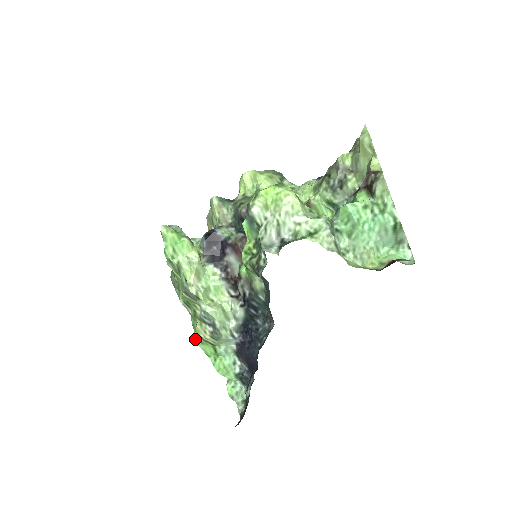
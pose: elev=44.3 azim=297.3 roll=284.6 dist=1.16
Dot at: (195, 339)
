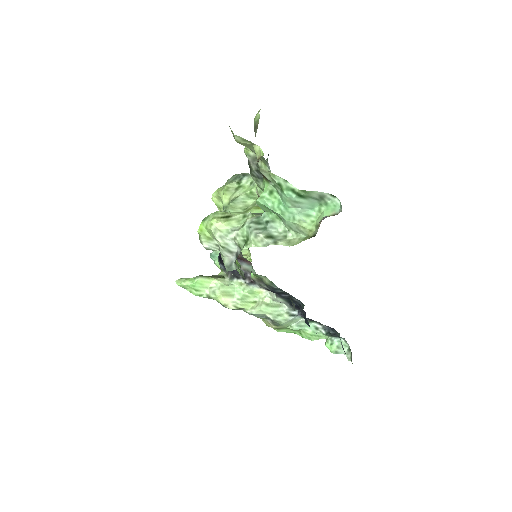
Dot at: (273, 328)
